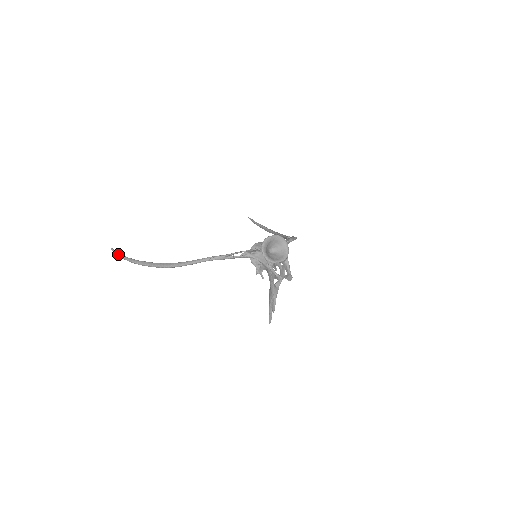
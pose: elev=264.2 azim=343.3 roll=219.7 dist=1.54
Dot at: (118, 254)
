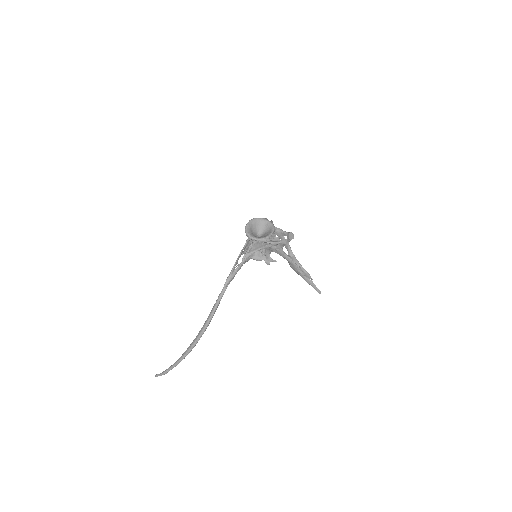
Dot at: (163, 372)
